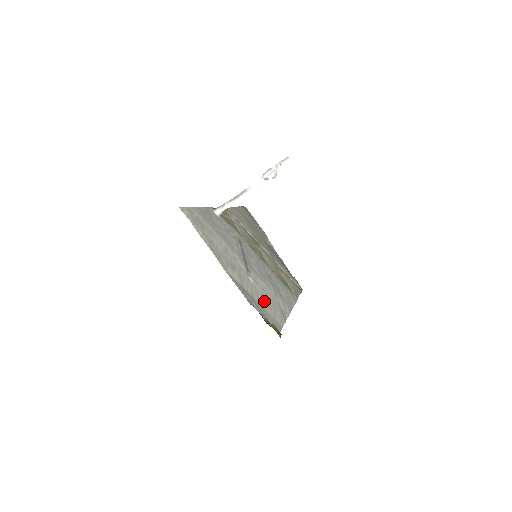
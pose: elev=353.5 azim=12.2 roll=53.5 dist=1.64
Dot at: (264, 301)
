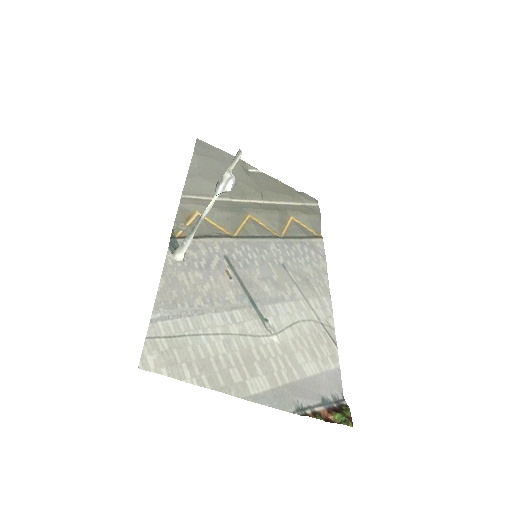
Dot at: (304, 356)
